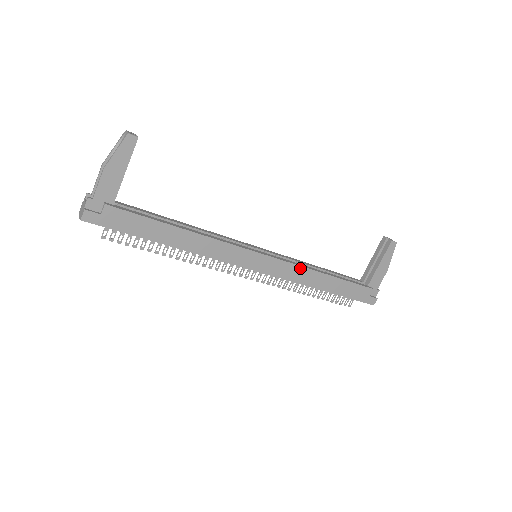
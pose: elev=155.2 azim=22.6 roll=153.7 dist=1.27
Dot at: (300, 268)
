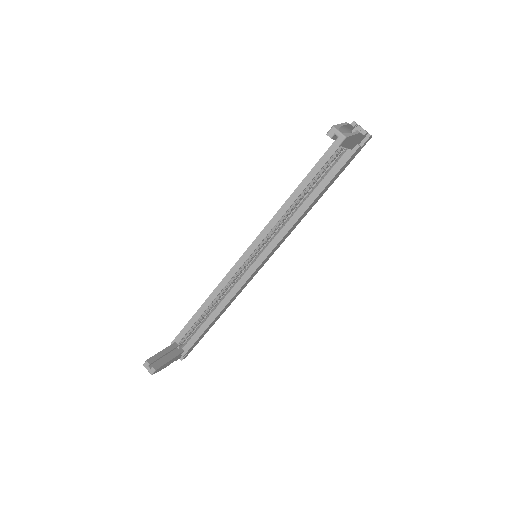
Dot at: (289, 230)
